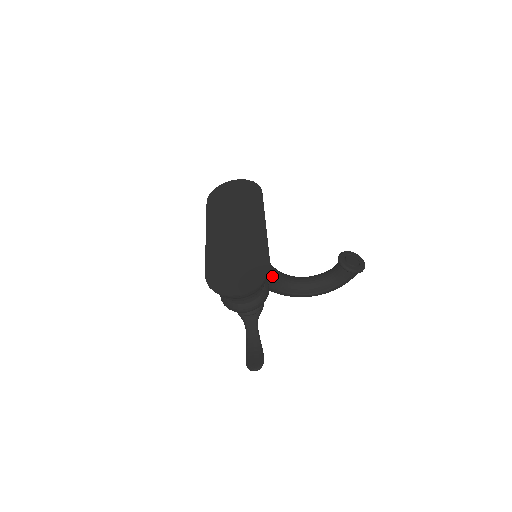
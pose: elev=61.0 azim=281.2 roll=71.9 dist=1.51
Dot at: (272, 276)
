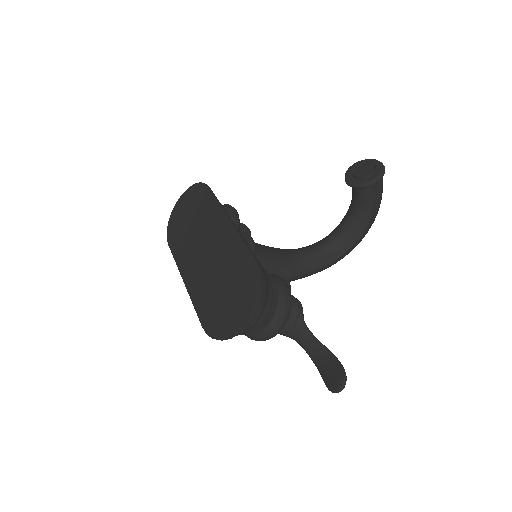
Dot at: (292, 261)
